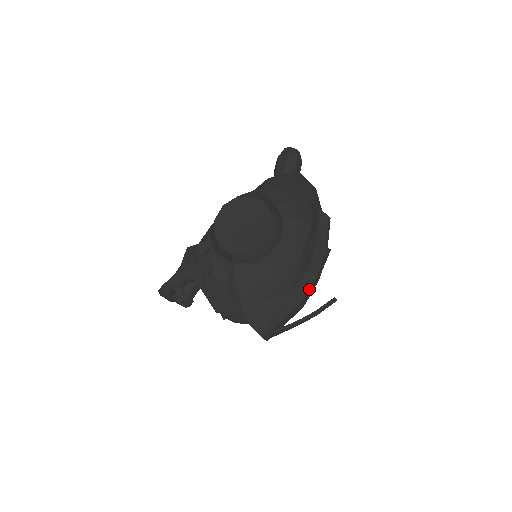
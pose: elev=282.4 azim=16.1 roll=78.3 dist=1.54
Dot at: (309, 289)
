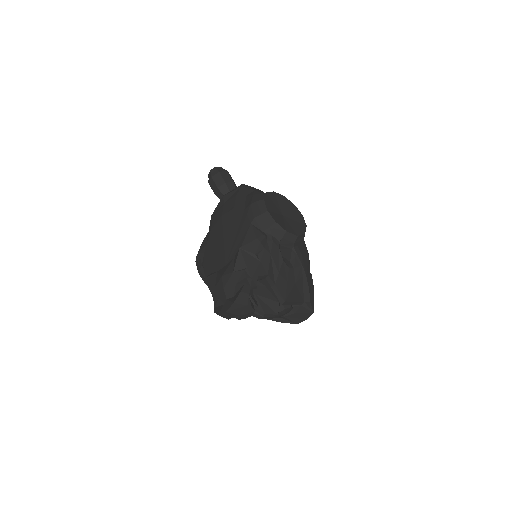
Dot at: occluded
